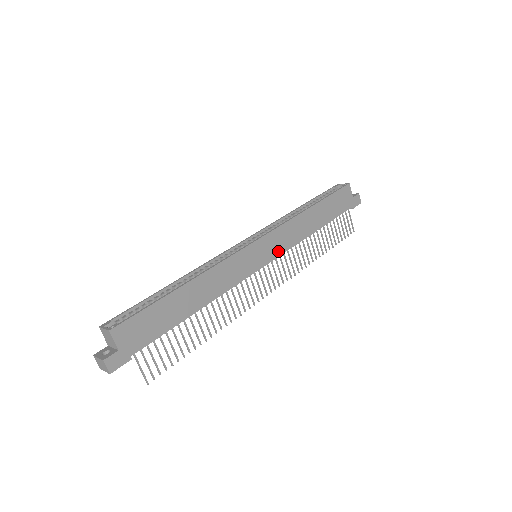
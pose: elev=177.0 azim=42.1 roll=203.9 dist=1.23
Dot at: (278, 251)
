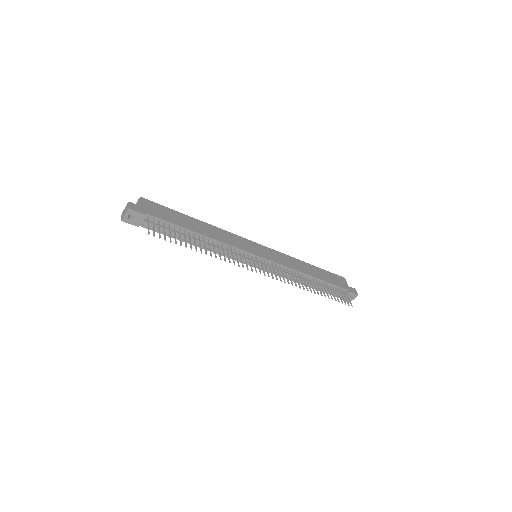
Dot at: (274, 260)
